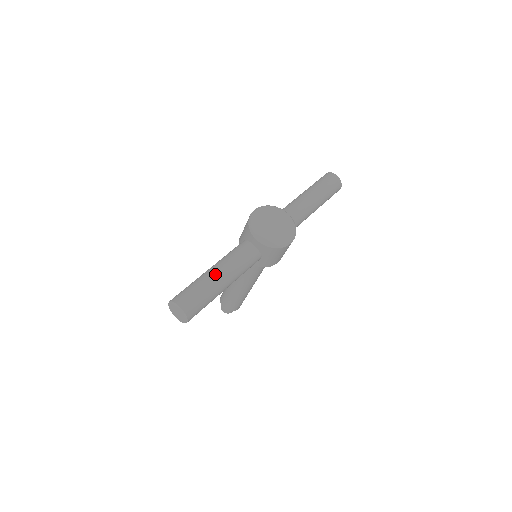
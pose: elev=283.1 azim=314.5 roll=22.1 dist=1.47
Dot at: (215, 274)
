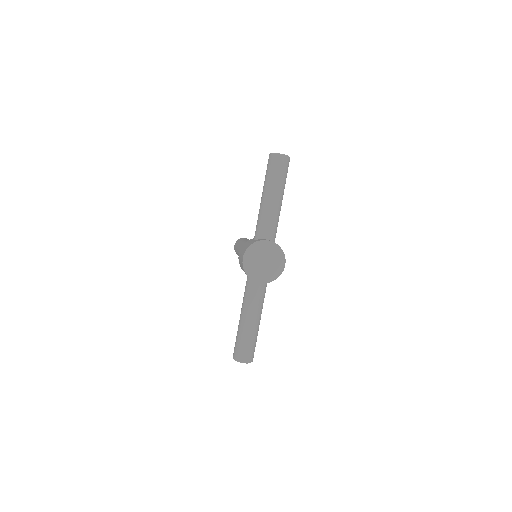
Dot at: (249, 324)
